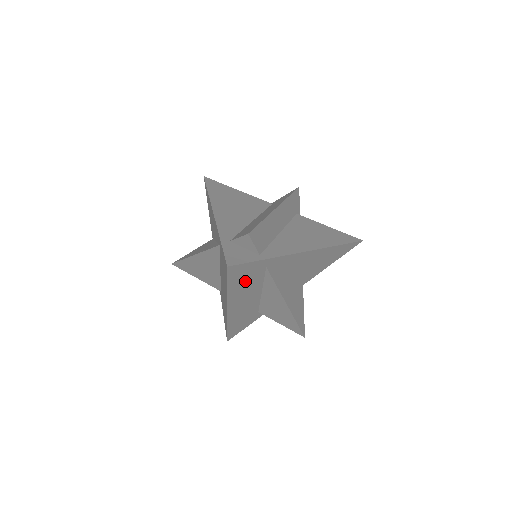
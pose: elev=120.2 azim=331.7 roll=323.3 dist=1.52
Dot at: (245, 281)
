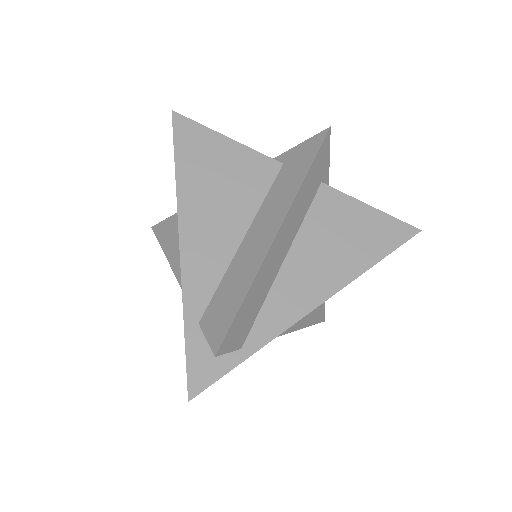
Dot at: occluded
